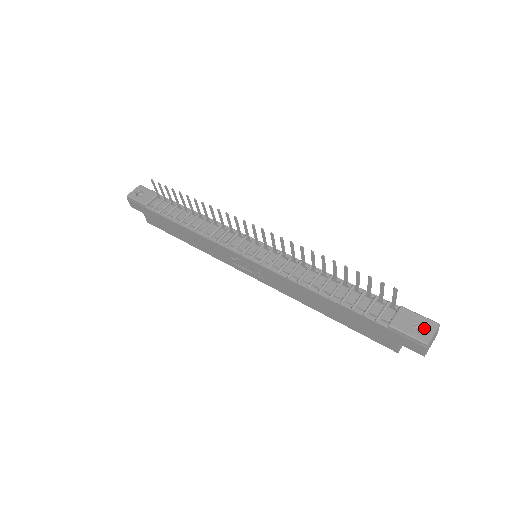
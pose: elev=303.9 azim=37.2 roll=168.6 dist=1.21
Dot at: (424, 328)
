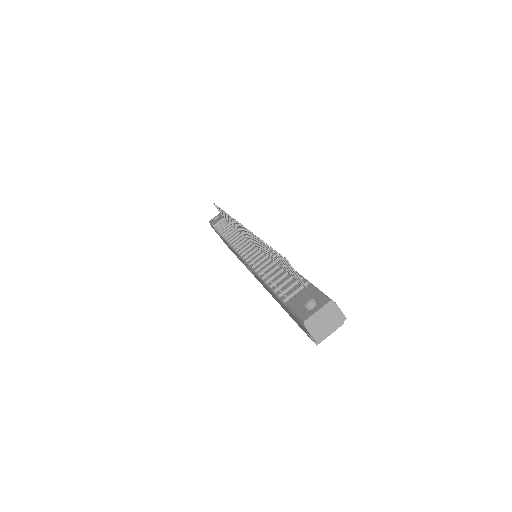
Dot at: occluded
